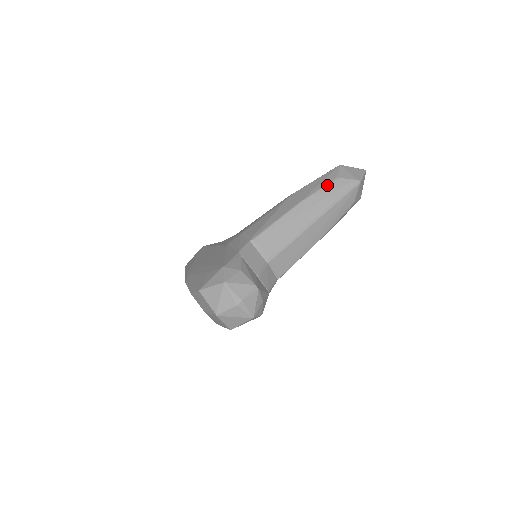
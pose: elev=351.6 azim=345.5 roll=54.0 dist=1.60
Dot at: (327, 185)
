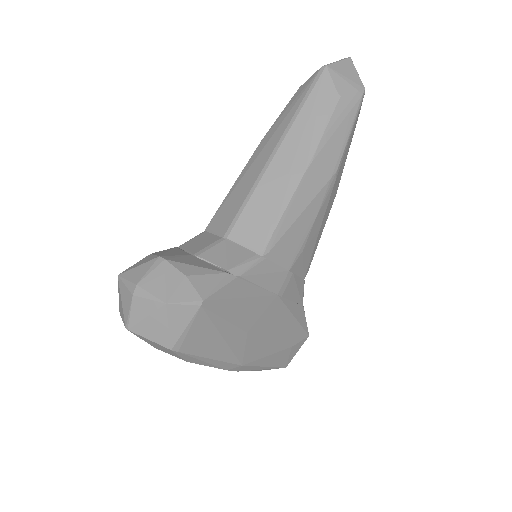
Dot at: occluded
